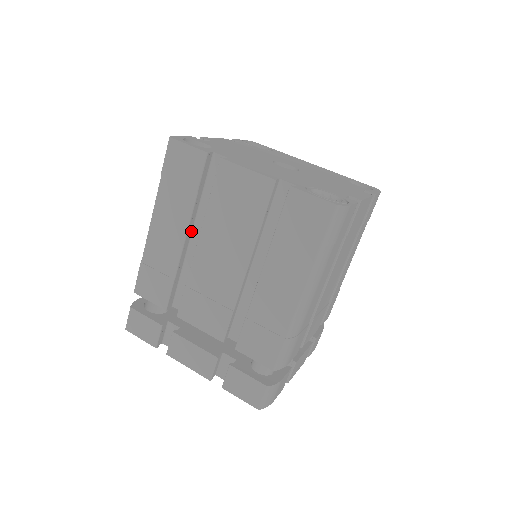
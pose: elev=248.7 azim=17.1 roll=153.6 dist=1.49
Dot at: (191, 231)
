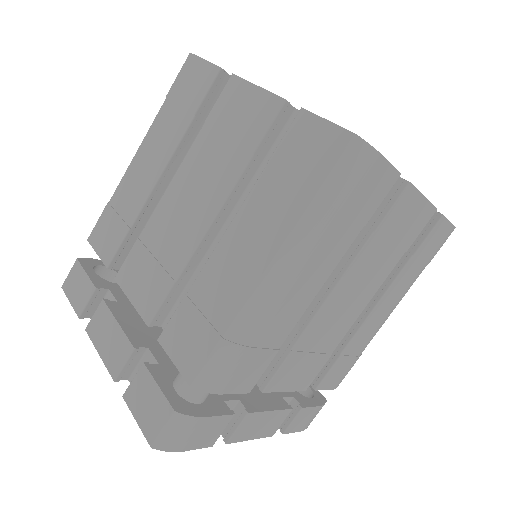
Dot at: (174, 173)
